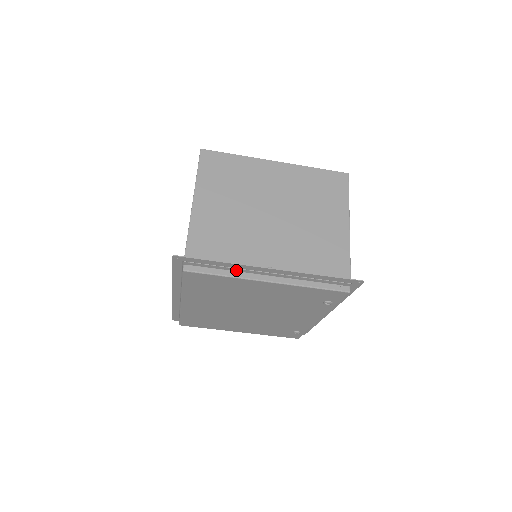
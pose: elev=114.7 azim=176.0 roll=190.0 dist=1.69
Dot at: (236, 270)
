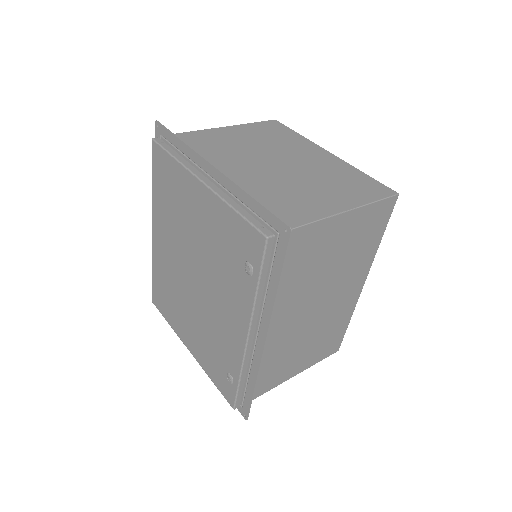
Dot at: occluded
